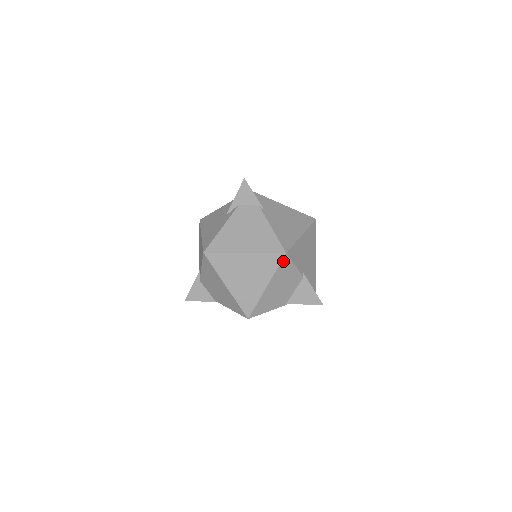
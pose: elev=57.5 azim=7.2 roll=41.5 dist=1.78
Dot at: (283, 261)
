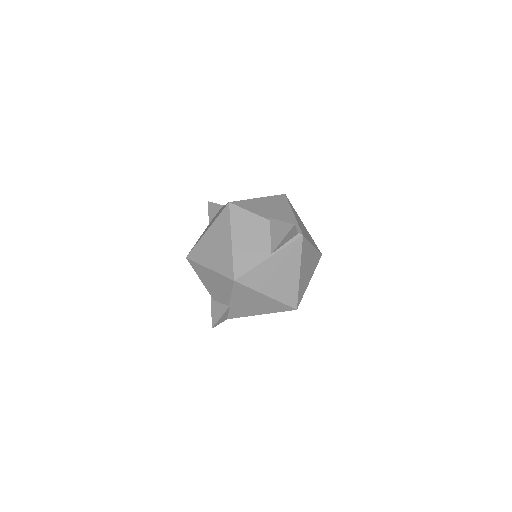
Dot at: (232, 211)
